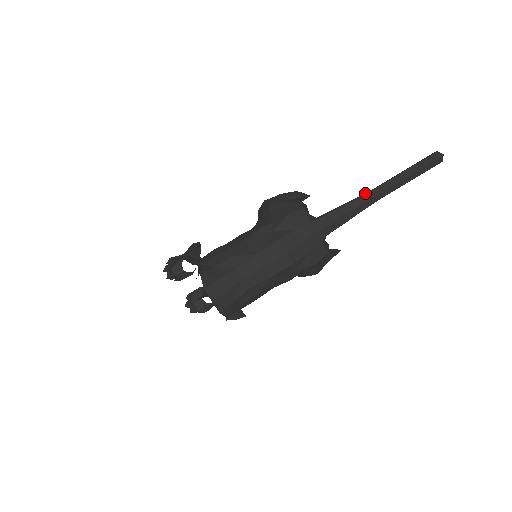
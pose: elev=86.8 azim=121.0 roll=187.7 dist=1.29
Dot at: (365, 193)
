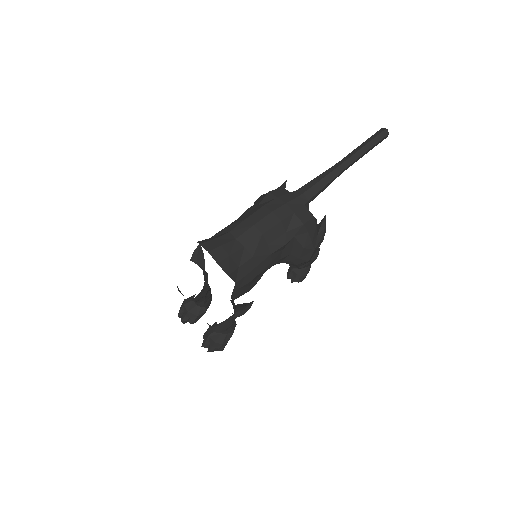
Dot at: (332, 167)
